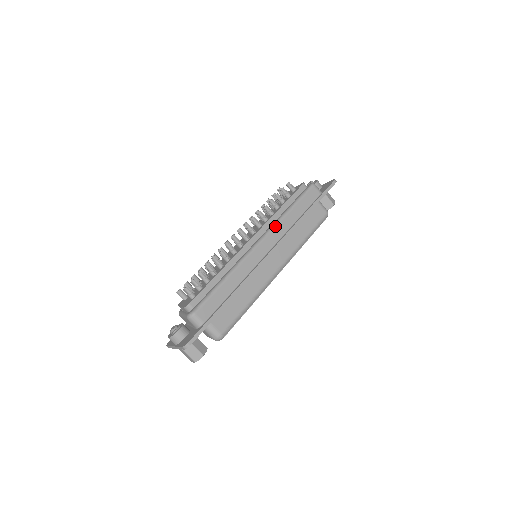
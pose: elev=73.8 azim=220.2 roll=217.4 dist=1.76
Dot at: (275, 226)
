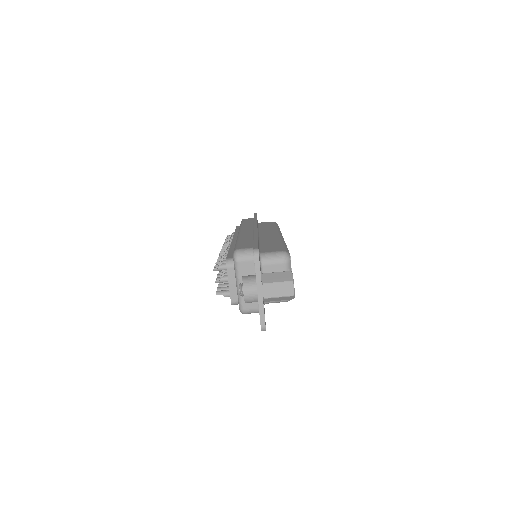
Dot at: (241, 227)
